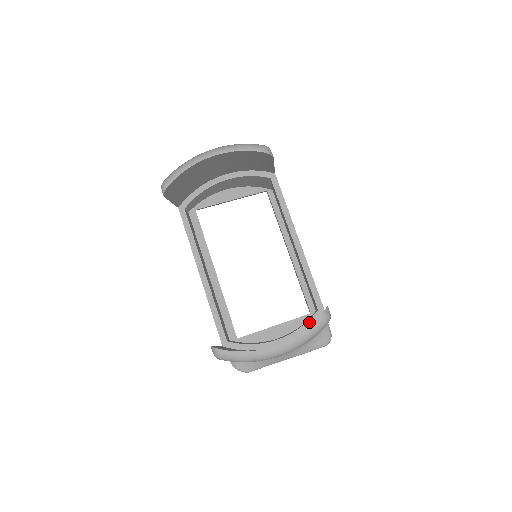
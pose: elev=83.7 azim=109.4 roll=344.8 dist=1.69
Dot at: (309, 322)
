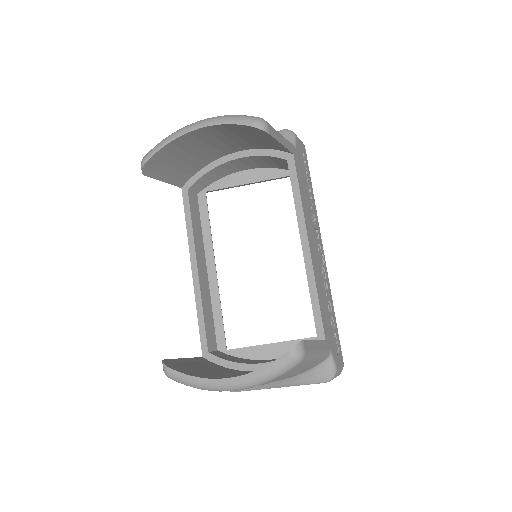
Dot at: occluded
